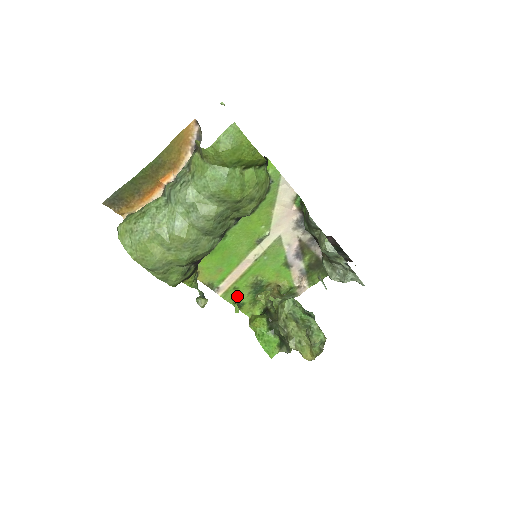
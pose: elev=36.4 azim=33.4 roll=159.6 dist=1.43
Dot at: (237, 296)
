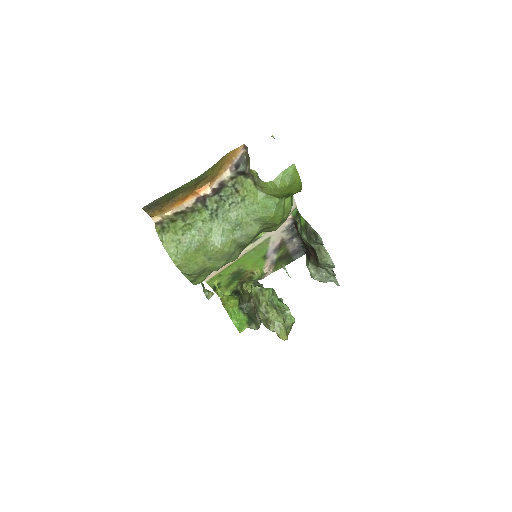
Dot at: (219, 281)
